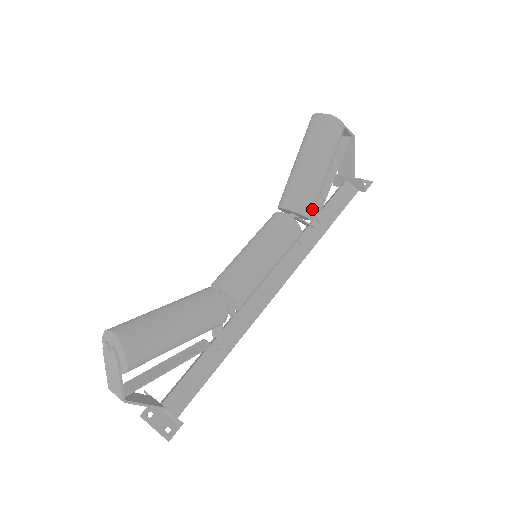
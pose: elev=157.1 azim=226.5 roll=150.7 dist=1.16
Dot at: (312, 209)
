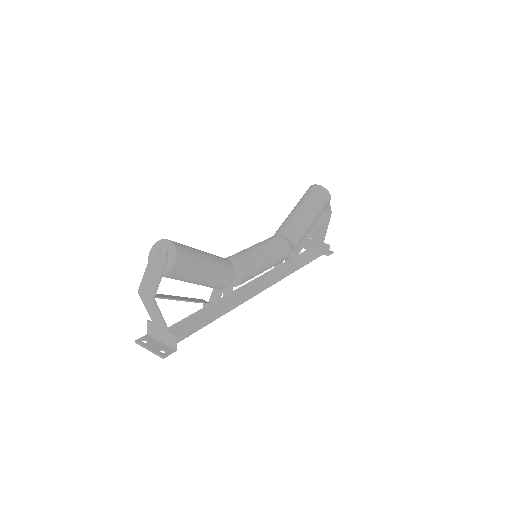
Dot at: (299, 242)
